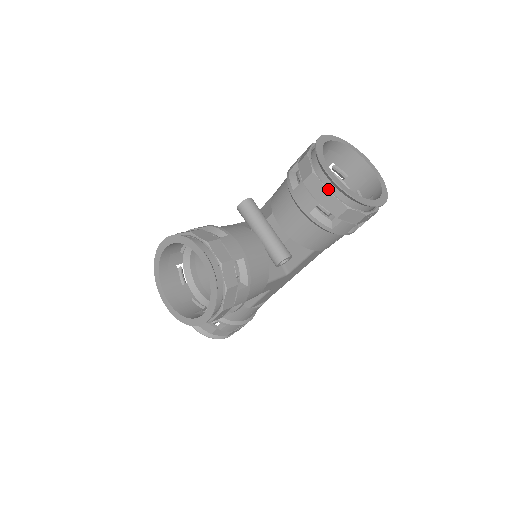
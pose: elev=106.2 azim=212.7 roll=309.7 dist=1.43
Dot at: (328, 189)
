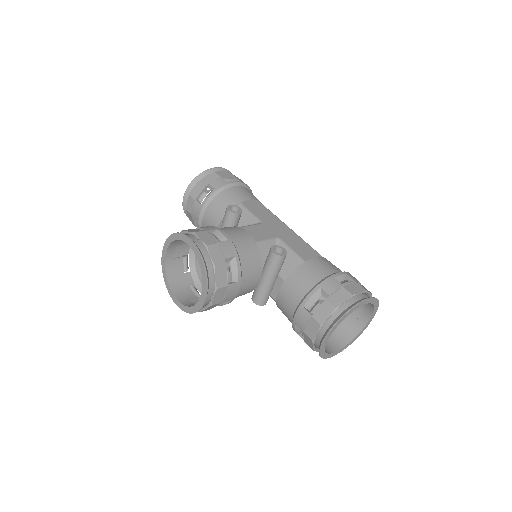
Dot at: (315, 340)
